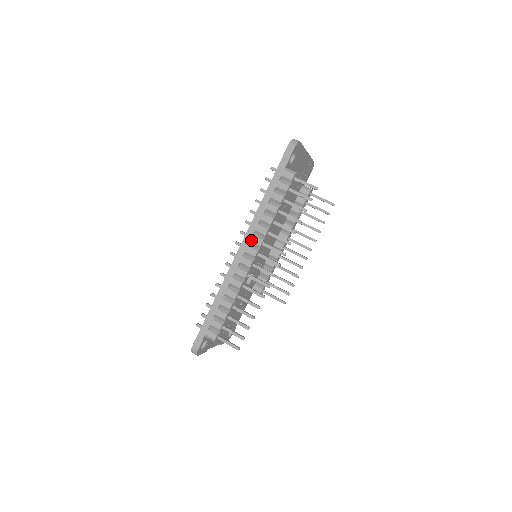
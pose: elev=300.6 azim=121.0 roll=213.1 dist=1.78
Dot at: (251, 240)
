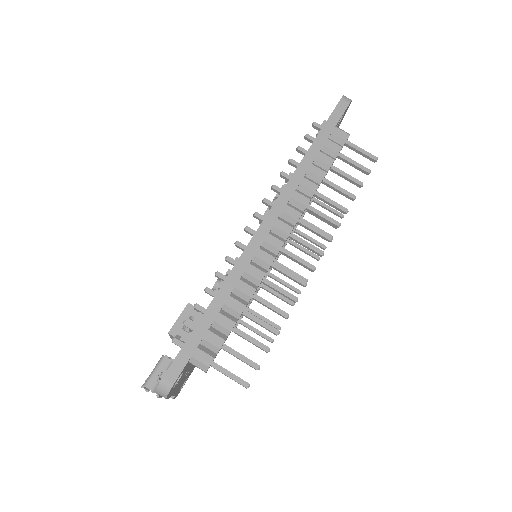
Dot at: (284, 210)
